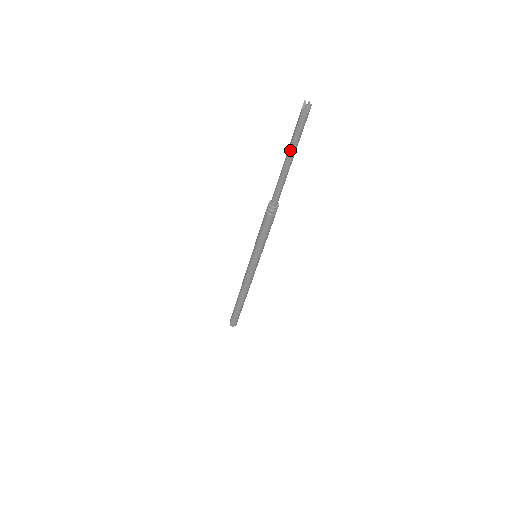
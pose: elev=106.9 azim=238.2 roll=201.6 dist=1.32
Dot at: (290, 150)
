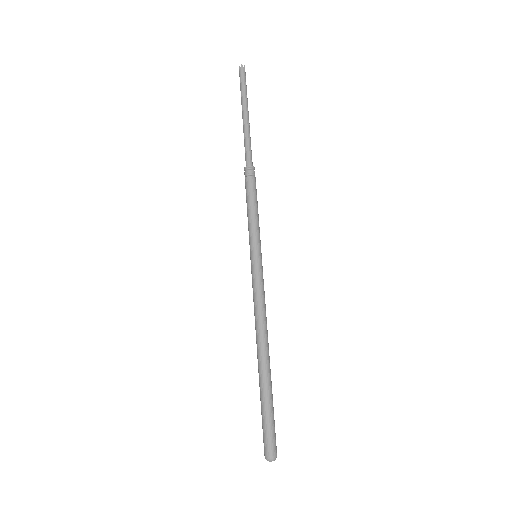
Dot at: (244, 103)
